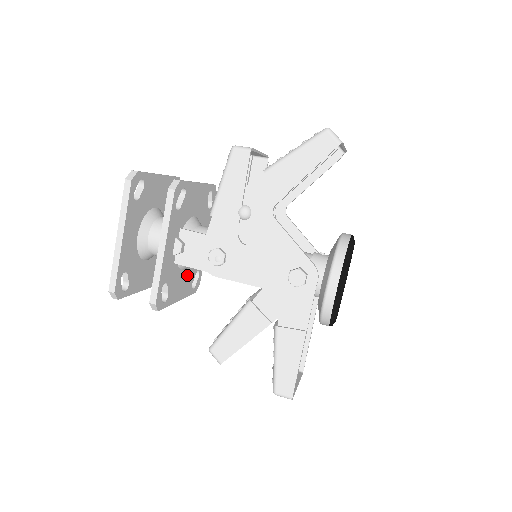
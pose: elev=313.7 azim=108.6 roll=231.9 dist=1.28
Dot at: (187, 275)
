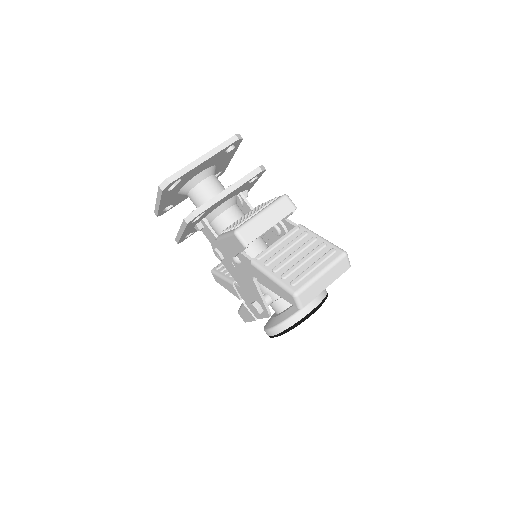
Dot at: occluded
